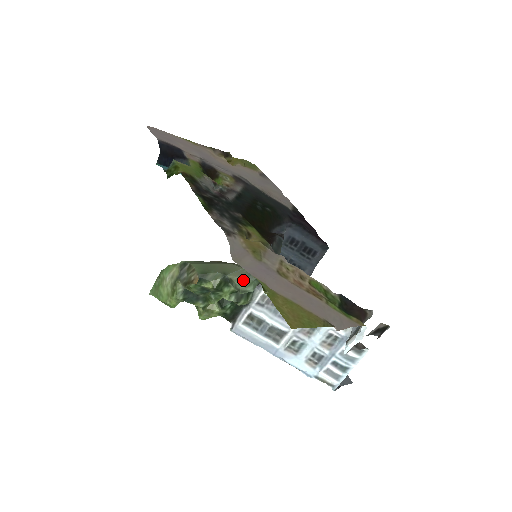
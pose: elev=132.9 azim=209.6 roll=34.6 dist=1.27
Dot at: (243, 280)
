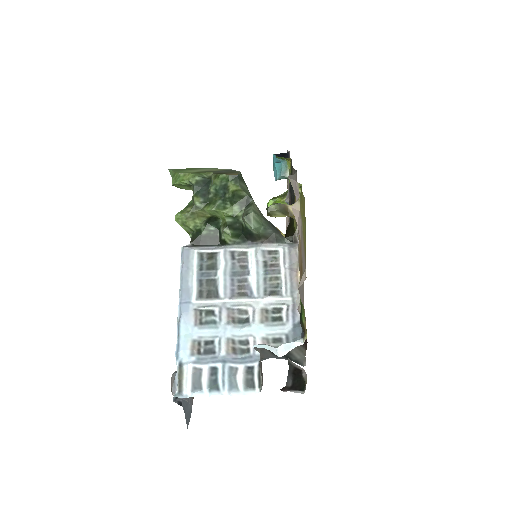
Dot at: (259, 214)
